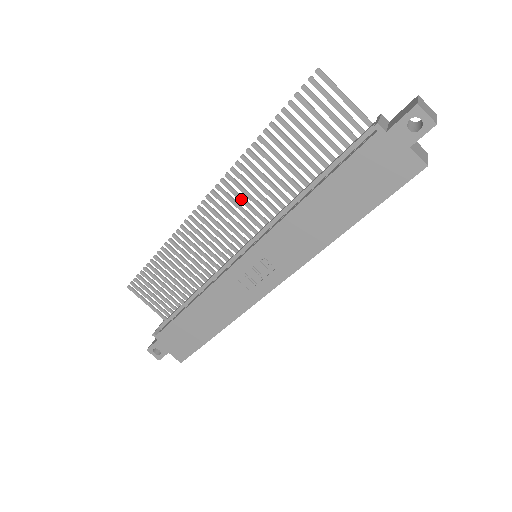
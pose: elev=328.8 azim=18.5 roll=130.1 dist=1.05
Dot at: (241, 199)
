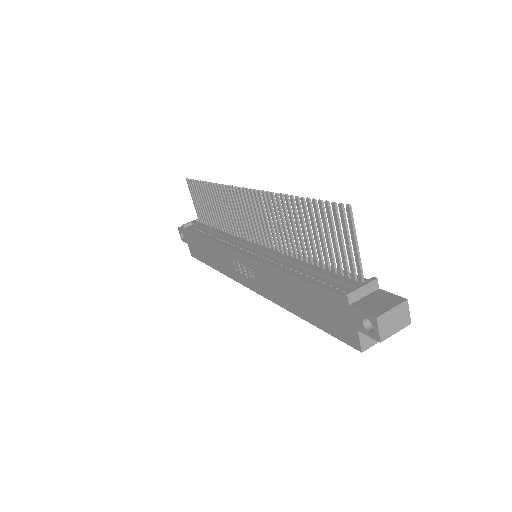
Dot at: (264, 216)
